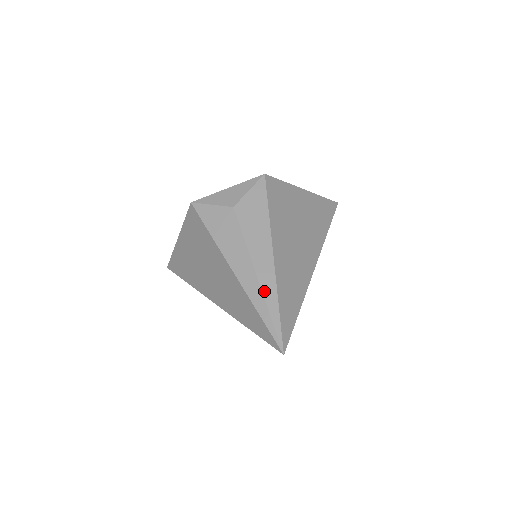
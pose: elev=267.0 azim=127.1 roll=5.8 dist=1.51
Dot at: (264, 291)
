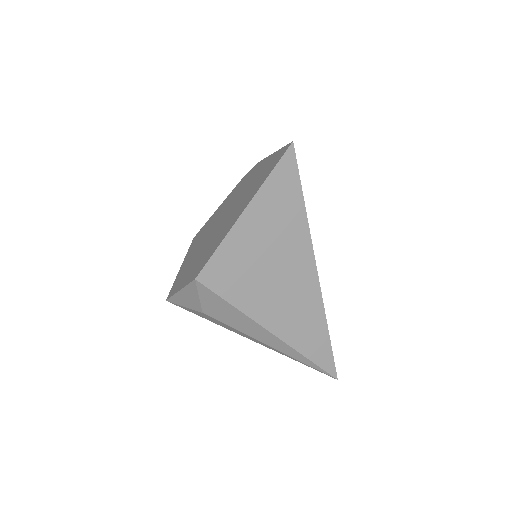
Dot at: (289, 355)
